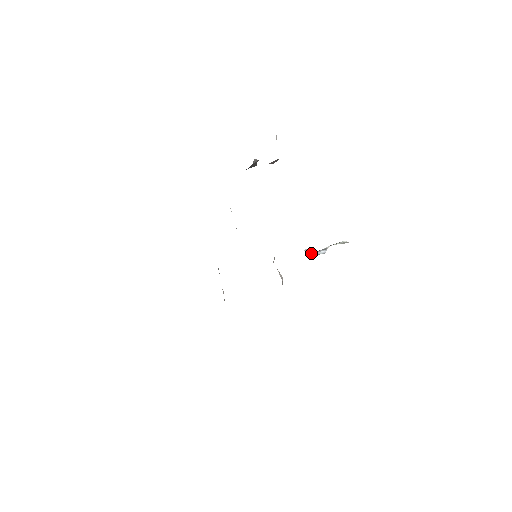
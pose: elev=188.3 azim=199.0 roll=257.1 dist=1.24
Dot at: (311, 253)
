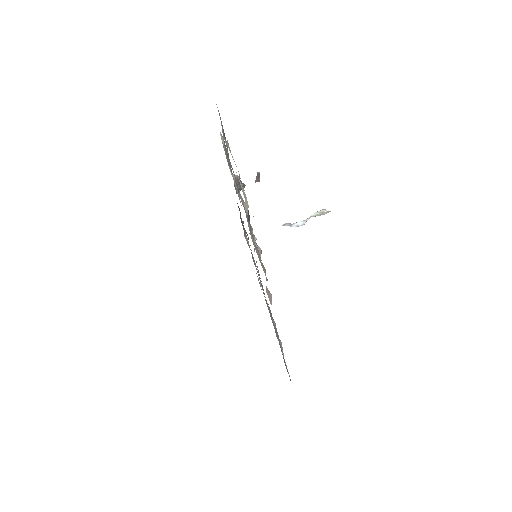
Dot at: occluded
